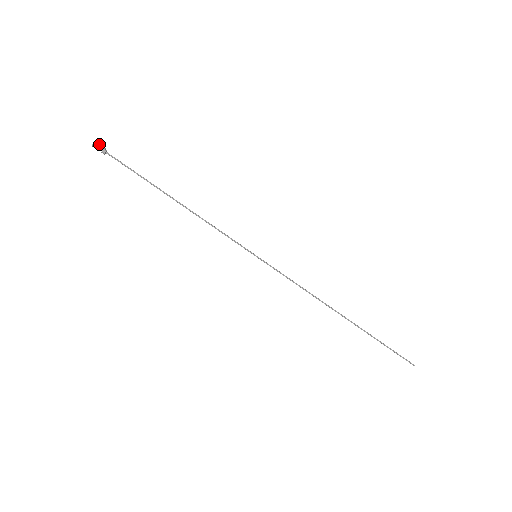
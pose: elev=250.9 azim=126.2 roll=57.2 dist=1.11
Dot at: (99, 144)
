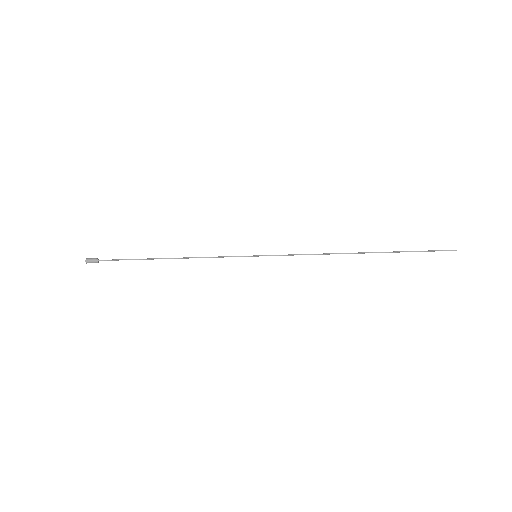
Dot at: (89, 261)
